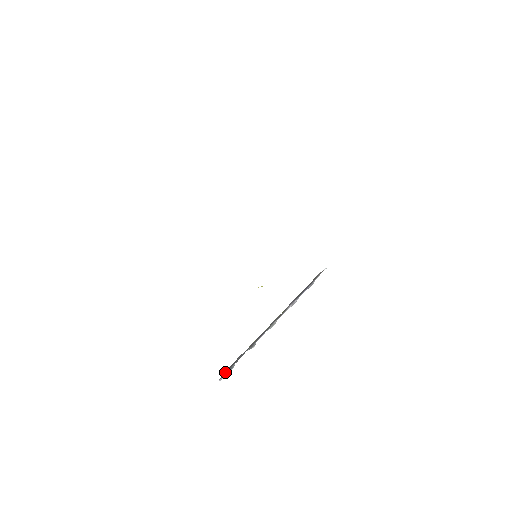
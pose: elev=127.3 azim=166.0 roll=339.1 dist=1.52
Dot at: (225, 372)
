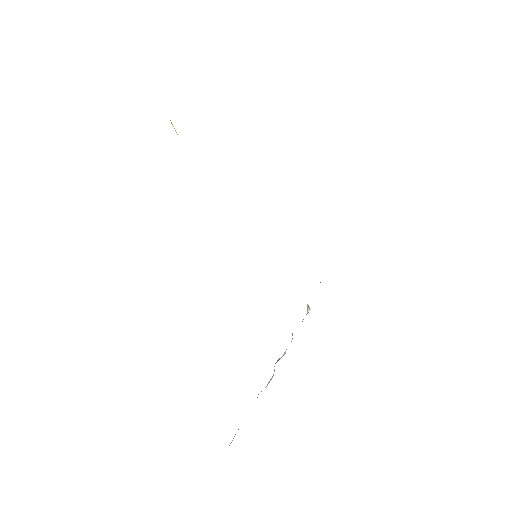
Dot at: occluded
